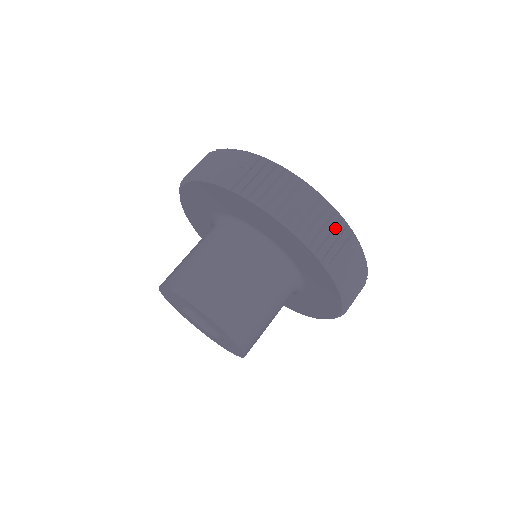
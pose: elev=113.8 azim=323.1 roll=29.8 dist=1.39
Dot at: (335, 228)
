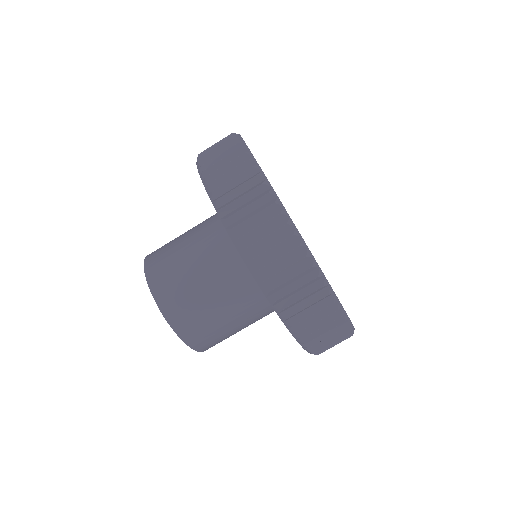
Dot at: (314, 293)
